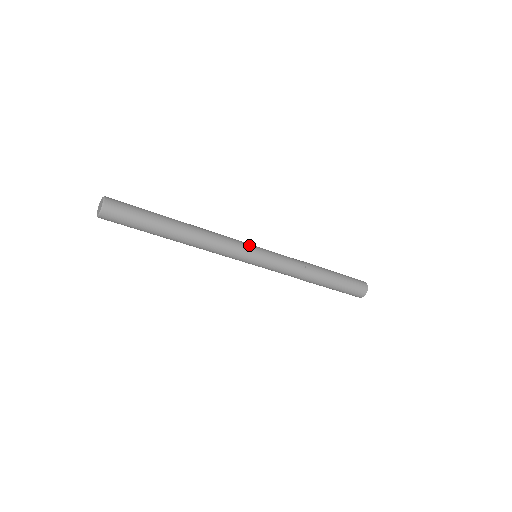
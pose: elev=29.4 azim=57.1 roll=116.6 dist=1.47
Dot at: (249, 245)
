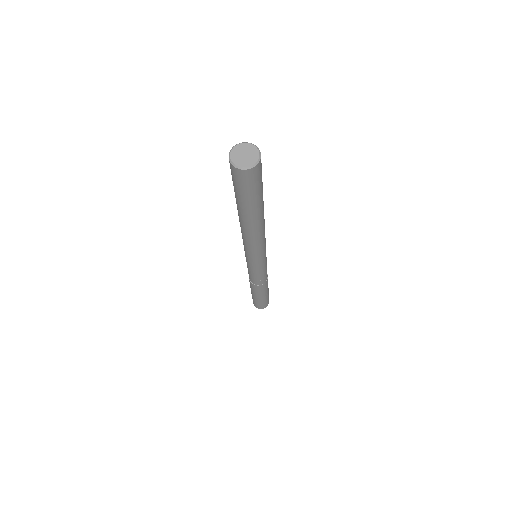
Dot at: (265, 255)
